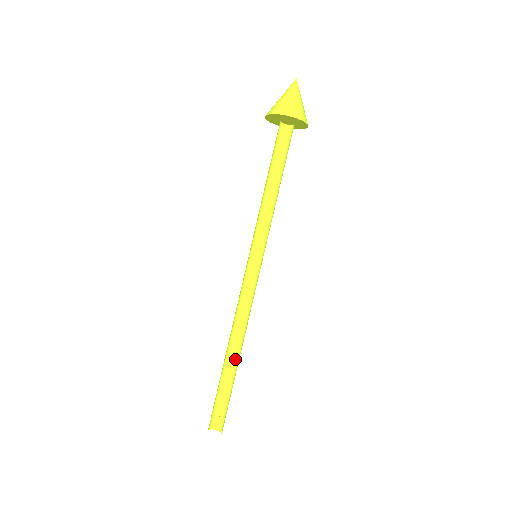
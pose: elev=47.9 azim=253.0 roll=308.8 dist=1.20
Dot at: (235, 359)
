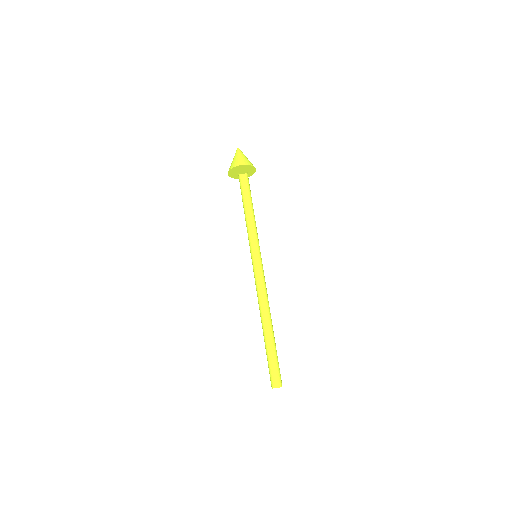
Dot at: (271, 330)
